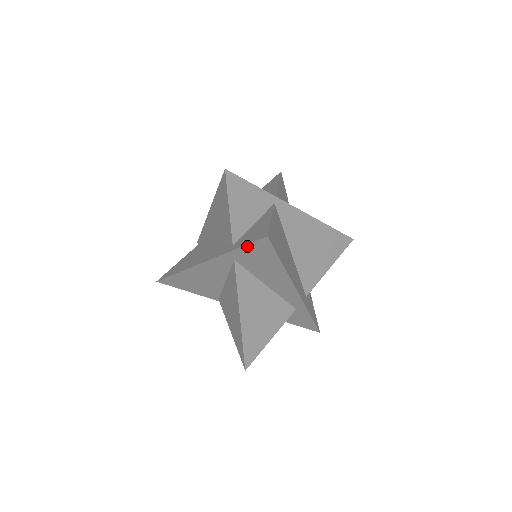
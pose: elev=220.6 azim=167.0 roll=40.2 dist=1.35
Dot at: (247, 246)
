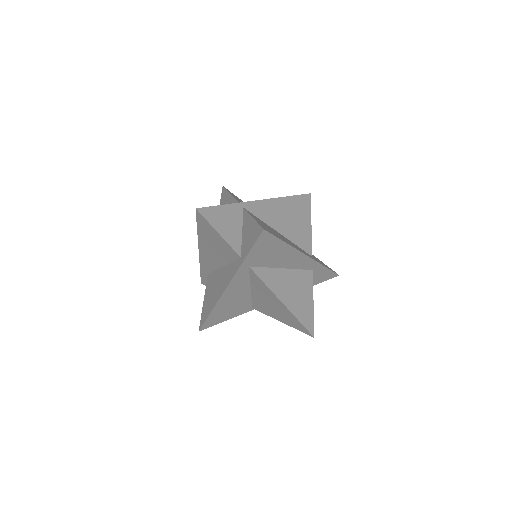
Dot at: (253, 248)
